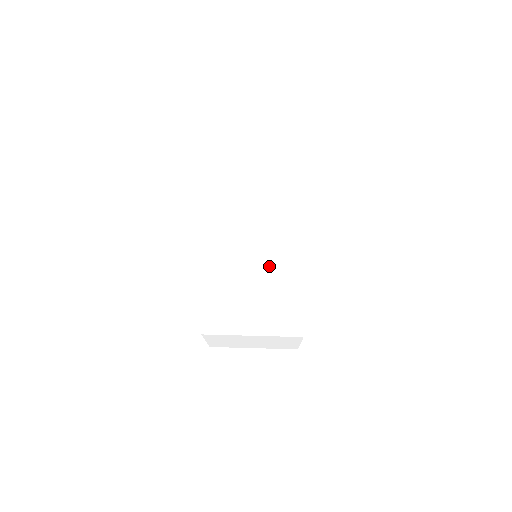
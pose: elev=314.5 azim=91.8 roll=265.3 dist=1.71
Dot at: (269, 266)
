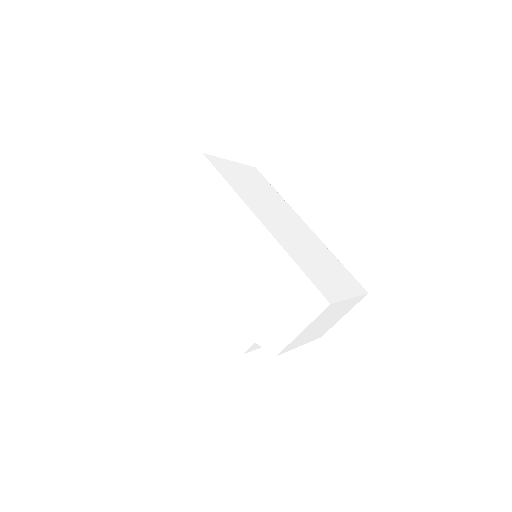
Dot at: (310, 243)
